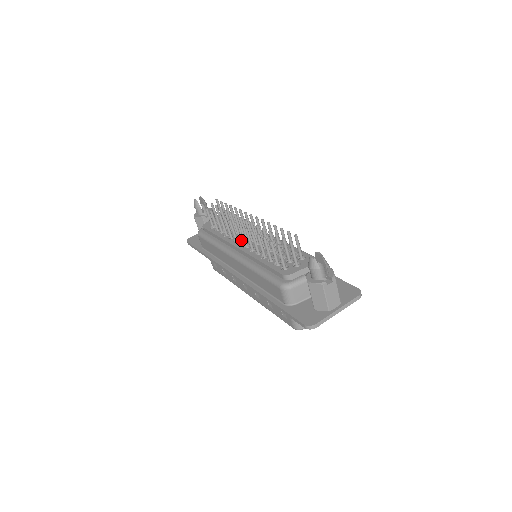
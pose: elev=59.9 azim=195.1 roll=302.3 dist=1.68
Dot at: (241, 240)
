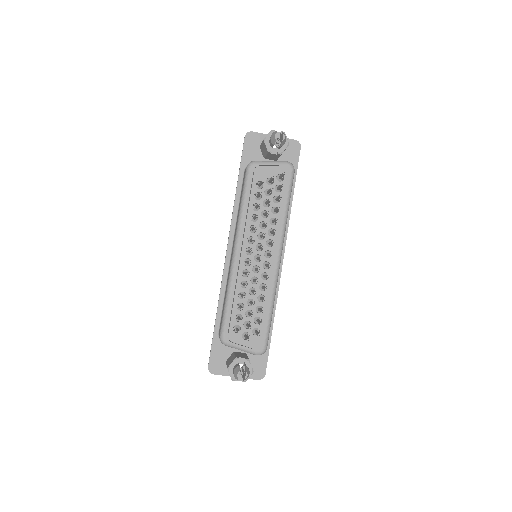
Dot at: (250, 252)
